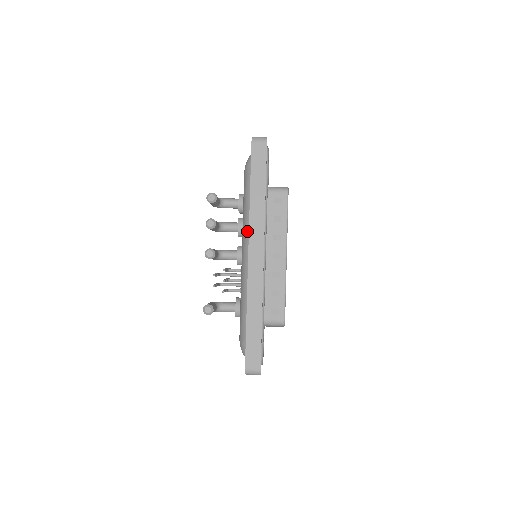
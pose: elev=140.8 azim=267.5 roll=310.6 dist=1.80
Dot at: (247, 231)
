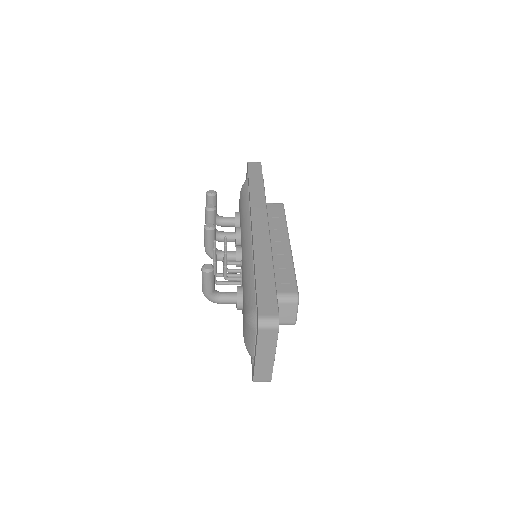
Dot at: (247, 220)
